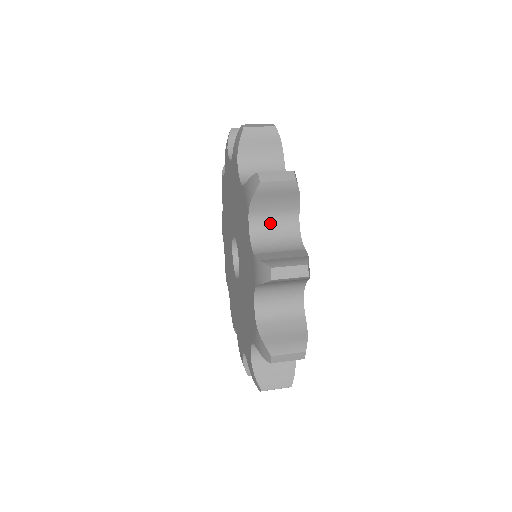
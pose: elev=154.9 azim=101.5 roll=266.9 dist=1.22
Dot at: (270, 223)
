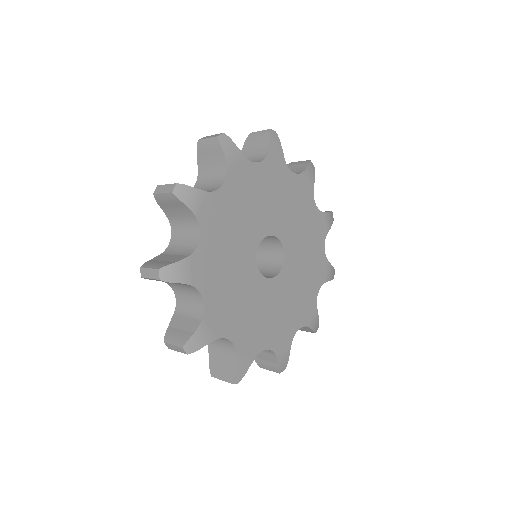
Dot at: (182, 289)
